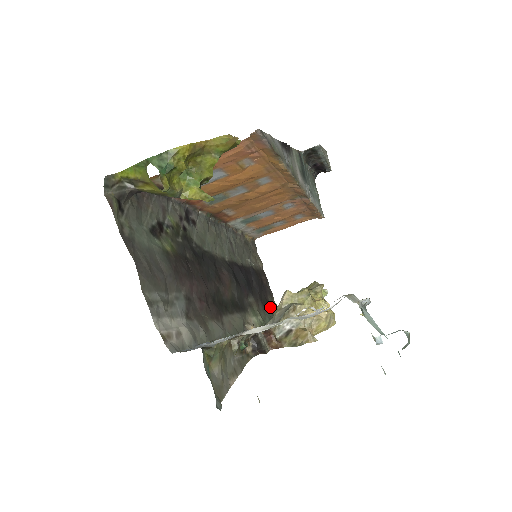
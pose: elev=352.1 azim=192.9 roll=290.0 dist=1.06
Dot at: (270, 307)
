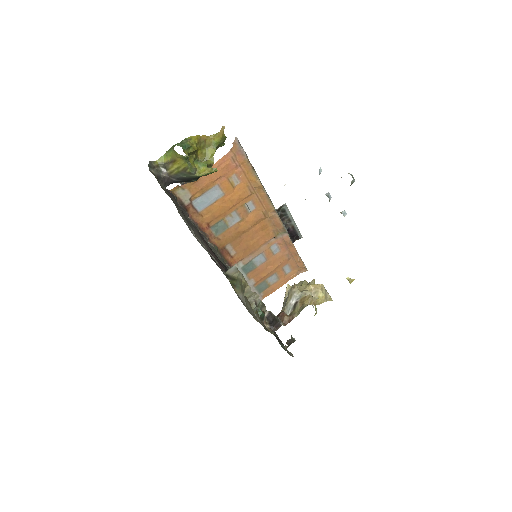
Dot at: occluded
